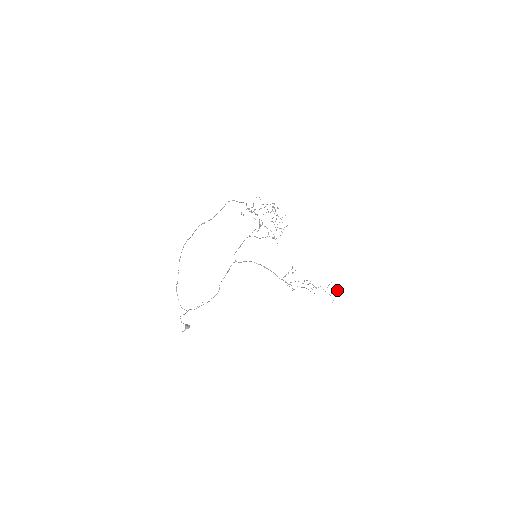
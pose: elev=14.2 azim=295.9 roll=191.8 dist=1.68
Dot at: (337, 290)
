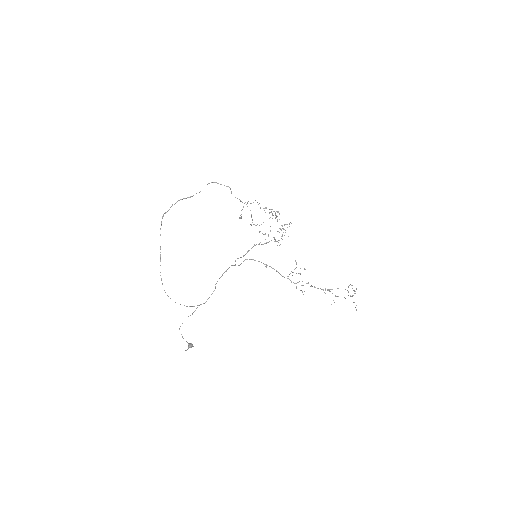
Dot at: (356, 289)
